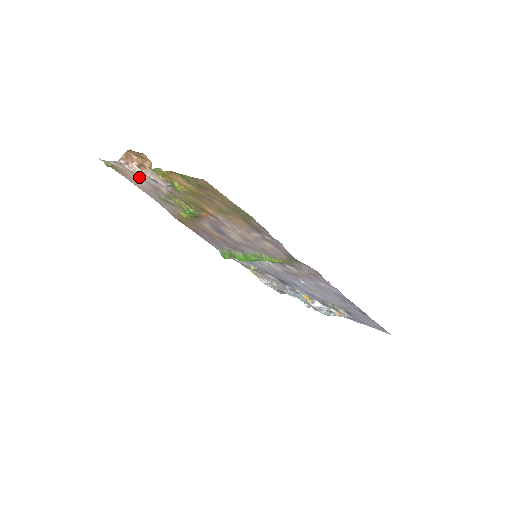
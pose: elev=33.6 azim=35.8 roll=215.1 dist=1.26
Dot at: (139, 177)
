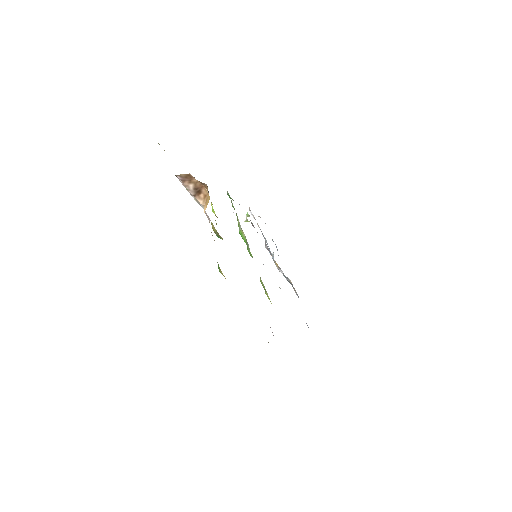
Dot at: occluded
